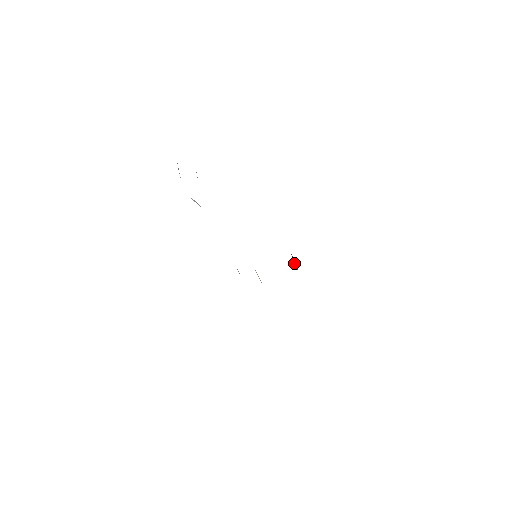
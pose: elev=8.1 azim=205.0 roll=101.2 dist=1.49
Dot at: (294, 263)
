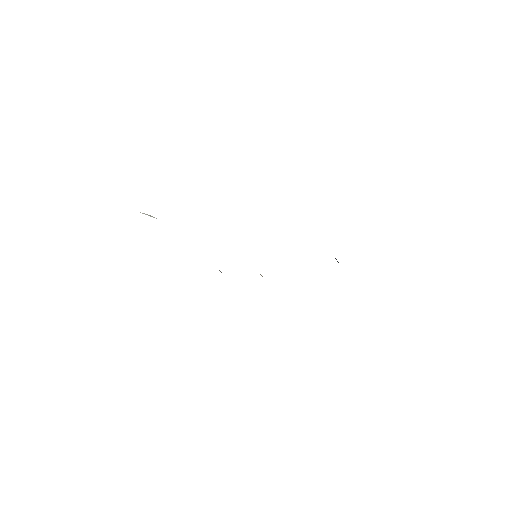
Dot at: occluded
